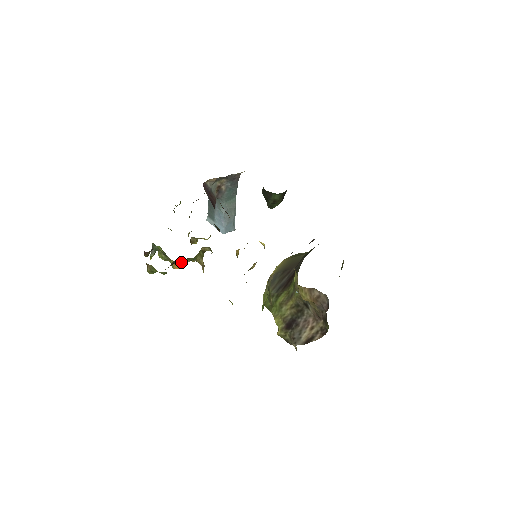
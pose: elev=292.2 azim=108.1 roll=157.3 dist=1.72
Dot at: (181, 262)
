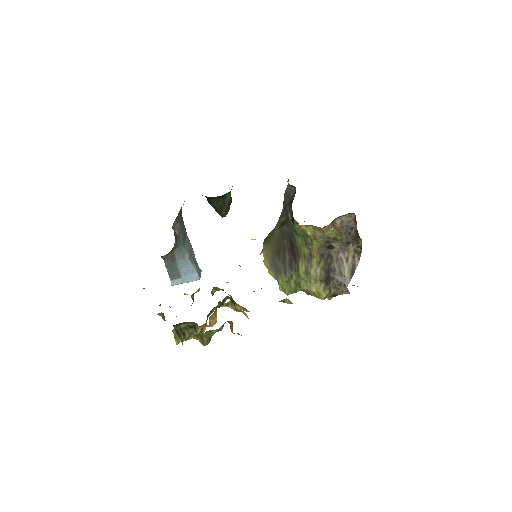
Dot at: (214, 314)
